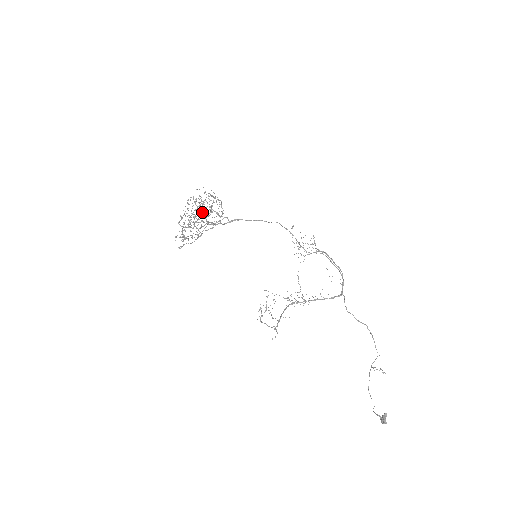
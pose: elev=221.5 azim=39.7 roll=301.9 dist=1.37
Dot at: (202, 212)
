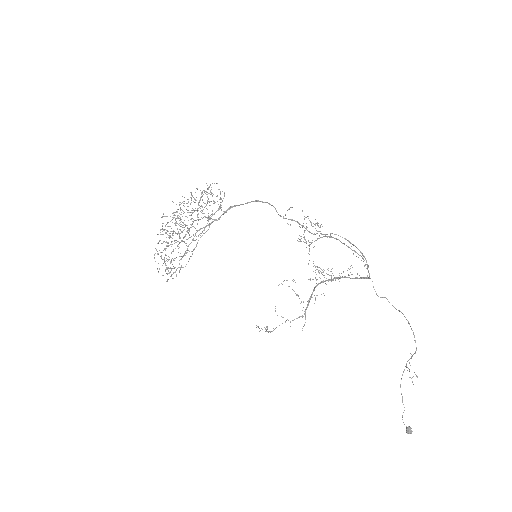
Dot at: (181, 232)
